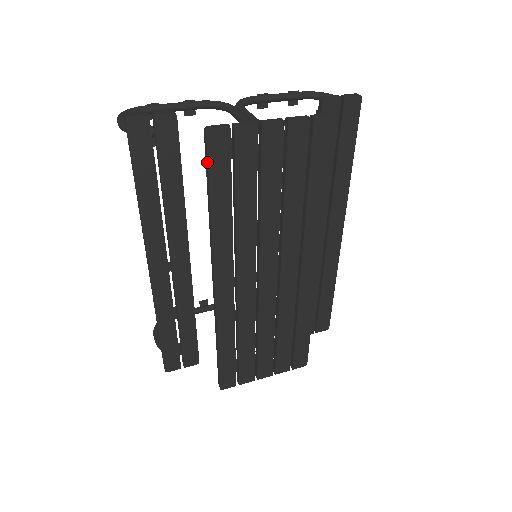
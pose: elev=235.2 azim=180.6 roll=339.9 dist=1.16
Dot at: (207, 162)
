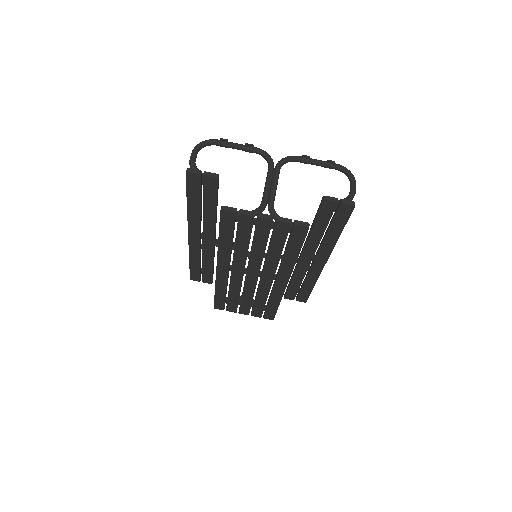
Dot at: occluded
